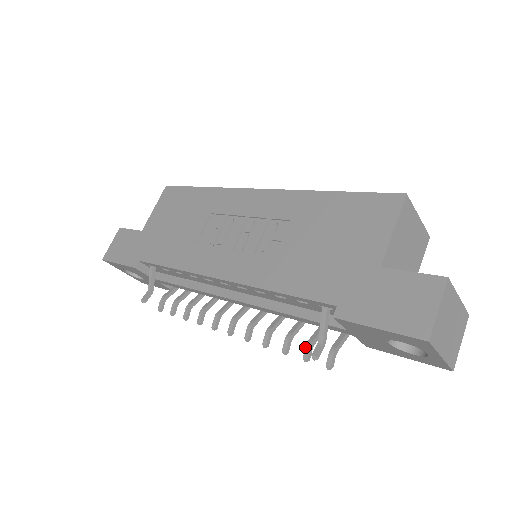
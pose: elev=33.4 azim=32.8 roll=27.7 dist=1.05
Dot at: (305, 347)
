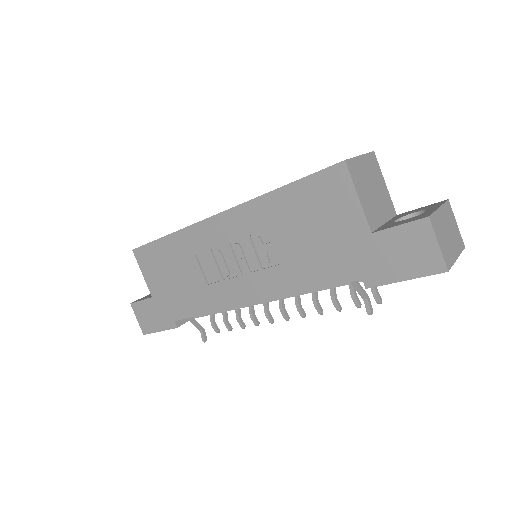
Dot at: occluded
